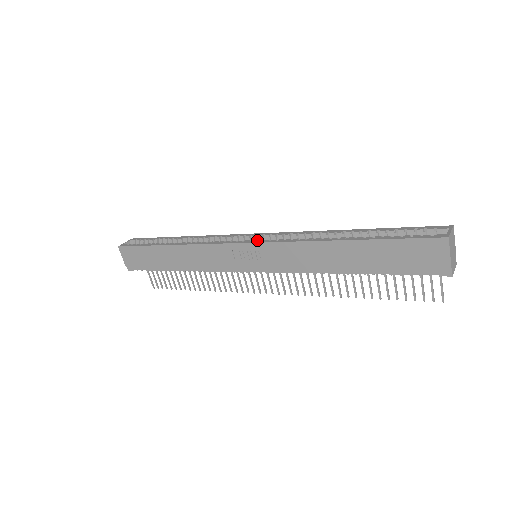
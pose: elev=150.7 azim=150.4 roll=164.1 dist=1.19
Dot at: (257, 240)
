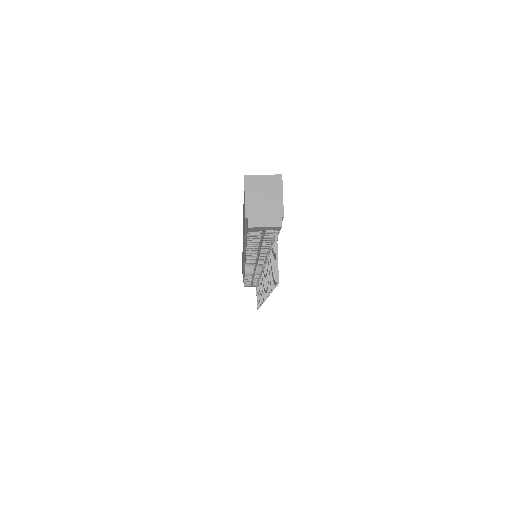
Dot at: occluded
